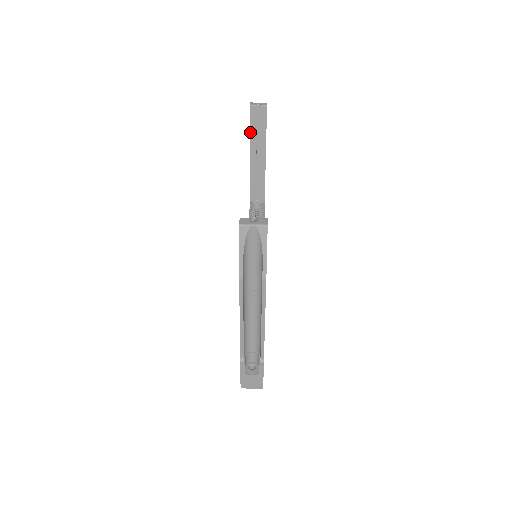
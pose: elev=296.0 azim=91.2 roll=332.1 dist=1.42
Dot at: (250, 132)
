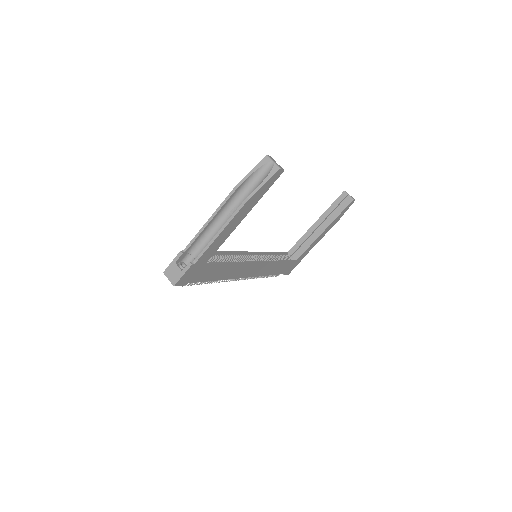
Dot at: (329, 207)
